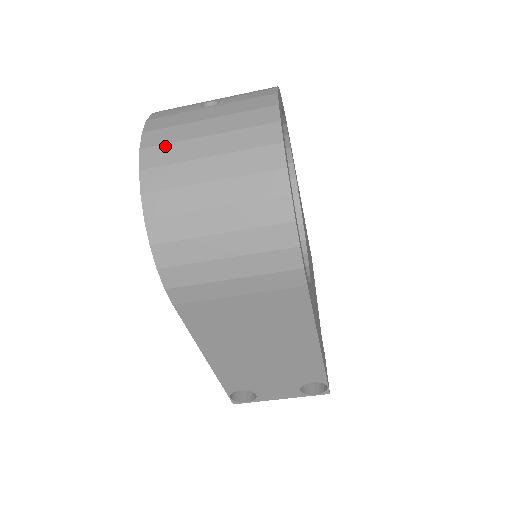
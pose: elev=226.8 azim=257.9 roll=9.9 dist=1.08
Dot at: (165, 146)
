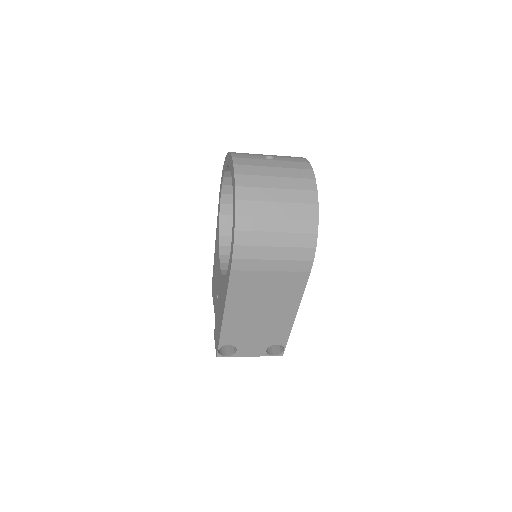
Dot at: (250, 176)
